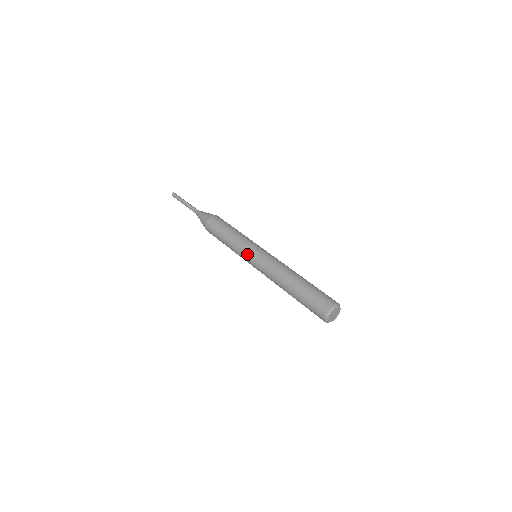
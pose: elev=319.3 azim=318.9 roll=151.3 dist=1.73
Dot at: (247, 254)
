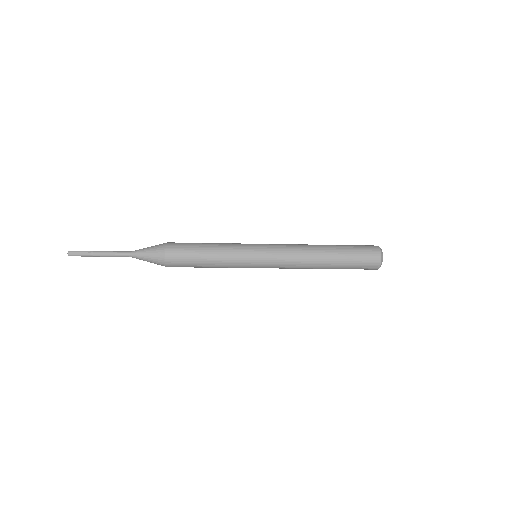
Dot at: (252, 245)
